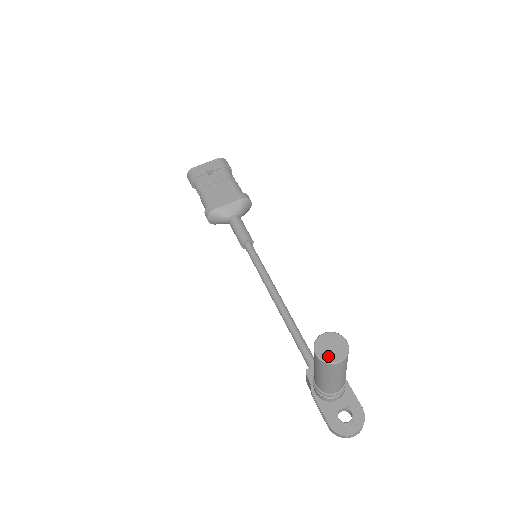
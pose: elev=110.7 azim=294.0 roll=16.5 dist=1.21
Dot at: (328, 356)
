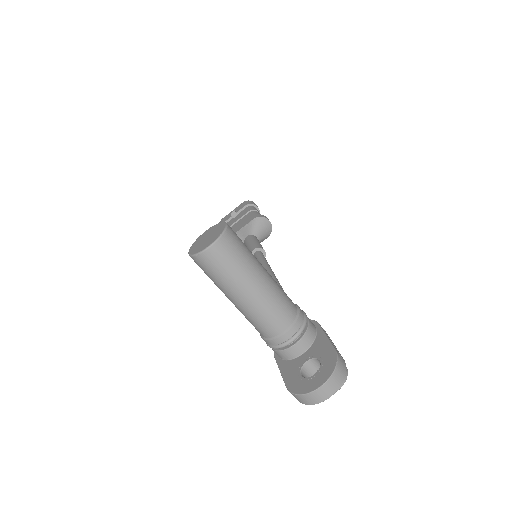
Dot at: (199, 247)
